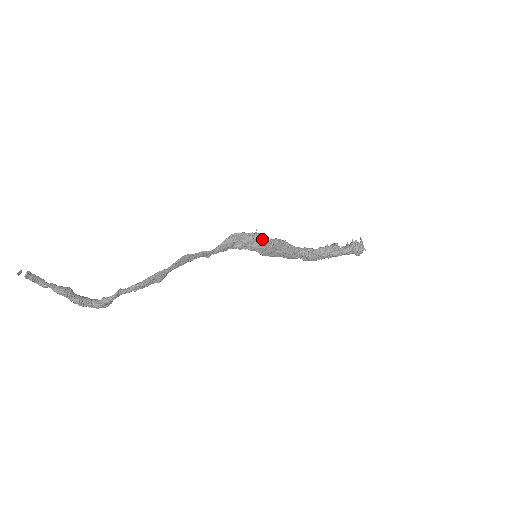
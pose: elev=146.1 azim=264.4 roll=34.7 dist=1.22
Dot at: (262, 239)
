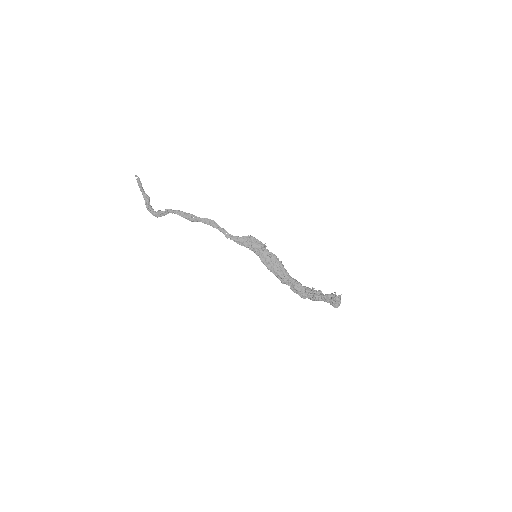
Dot at: (265, 247)
